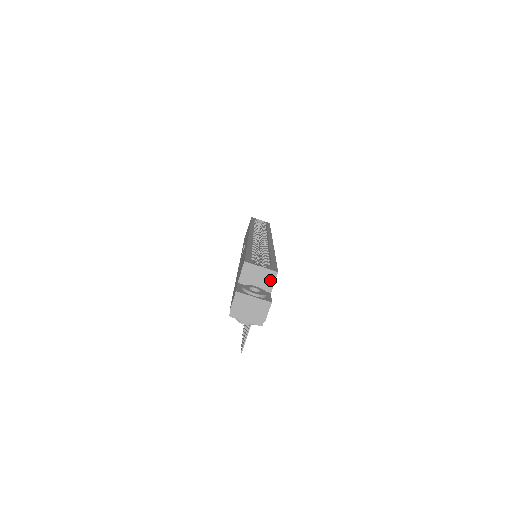
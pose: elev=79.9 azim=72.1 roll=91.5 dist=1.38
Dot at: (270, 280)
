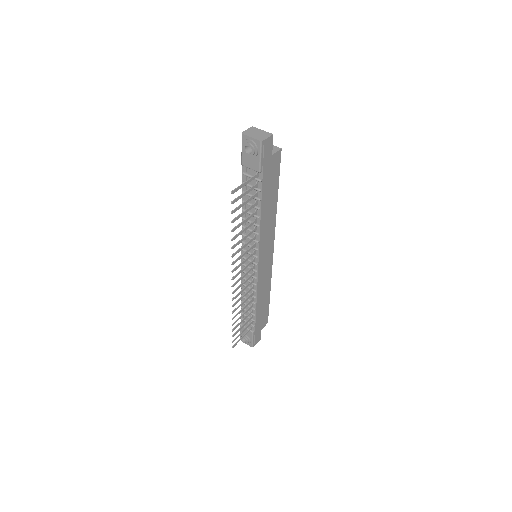
Dot at: (274, 150)
